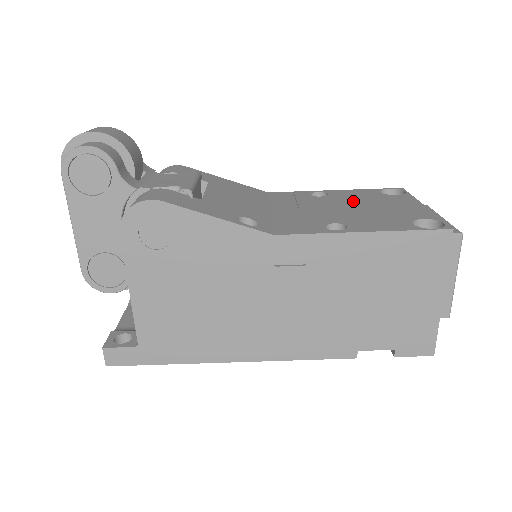
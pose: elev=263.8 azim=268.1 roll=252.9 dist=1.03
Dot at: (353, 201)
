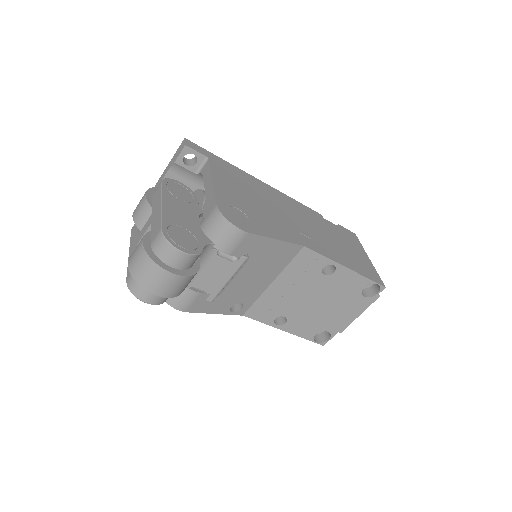
Dot at: (330, 294)
